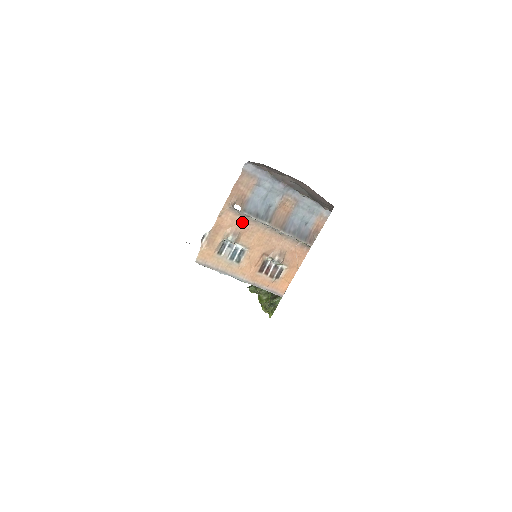
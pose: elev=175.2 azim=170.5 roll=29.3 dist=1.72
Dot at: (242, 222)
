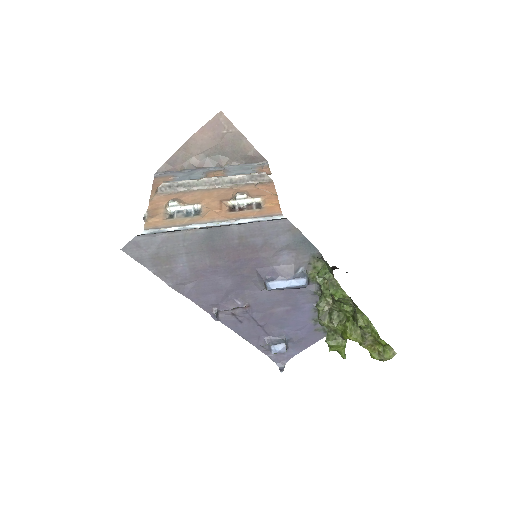
Dot at: (178, 196)
